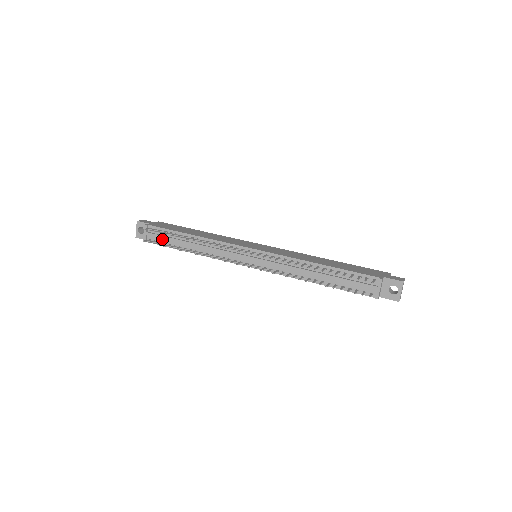
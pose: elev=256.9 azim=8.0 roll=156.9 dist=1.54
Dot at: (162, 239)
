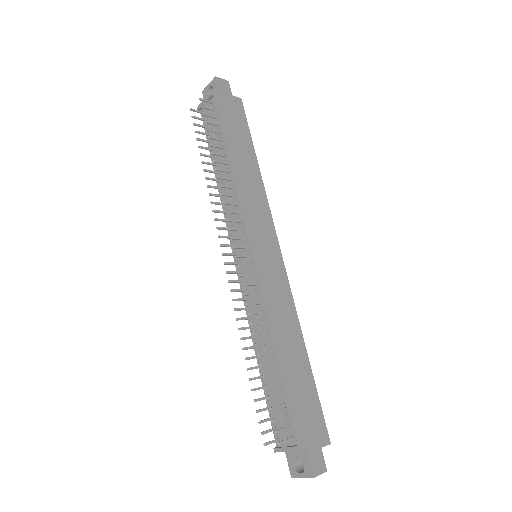
Dot at: (210, 127)
